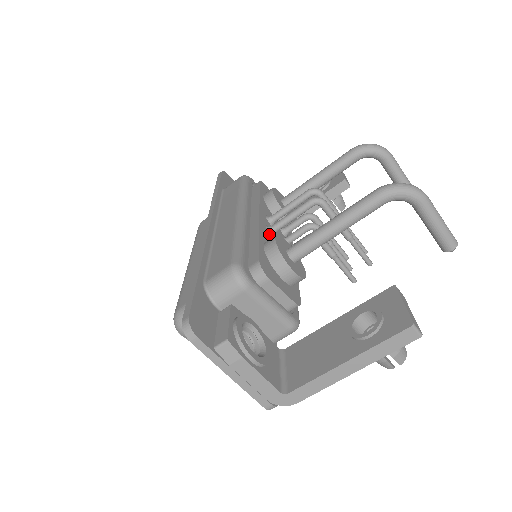
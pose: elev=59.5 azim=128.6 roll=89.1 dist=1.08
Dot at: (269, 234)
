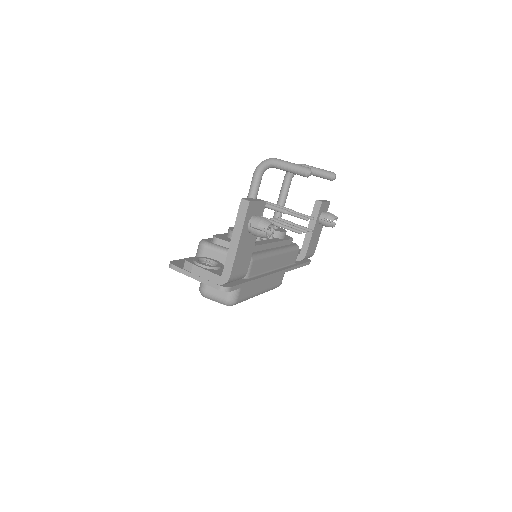
Dot at: occluded
